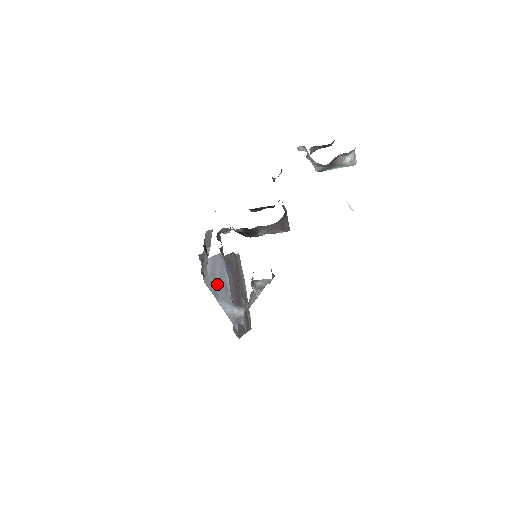
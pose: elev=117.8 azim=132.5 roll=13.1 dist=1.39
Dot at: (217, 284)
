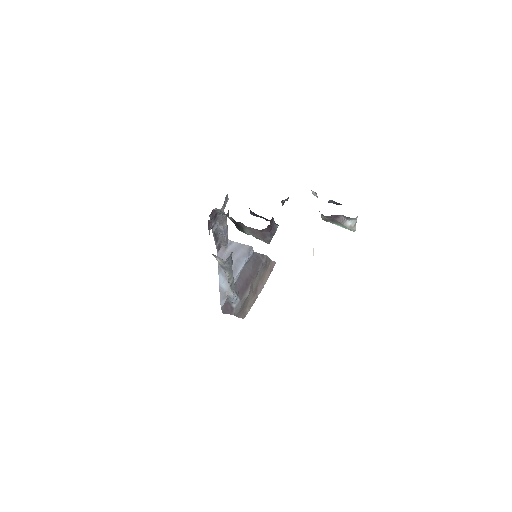
Dot at: occluded
